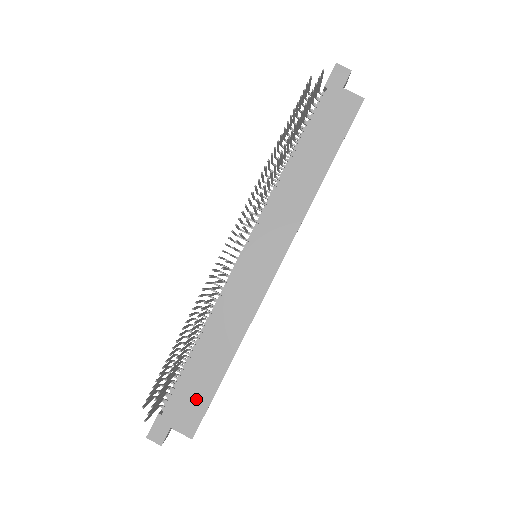
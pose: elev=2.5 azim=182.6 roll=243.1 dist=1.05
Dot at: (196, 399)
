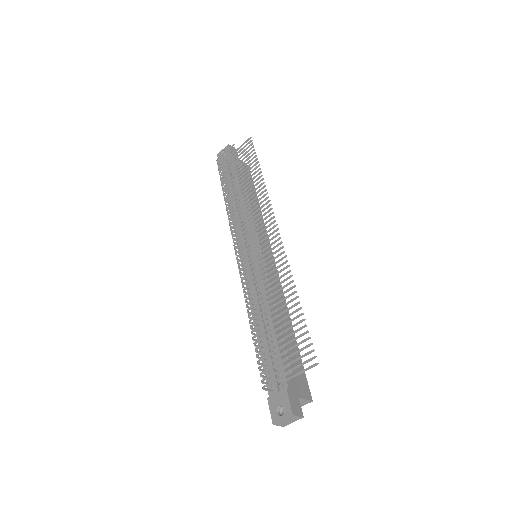
Dot at: occluded
